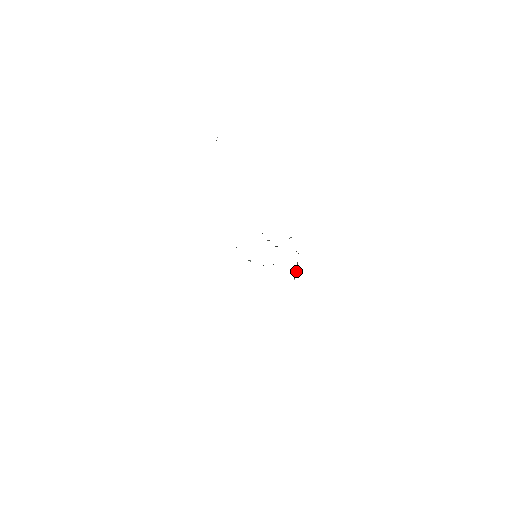
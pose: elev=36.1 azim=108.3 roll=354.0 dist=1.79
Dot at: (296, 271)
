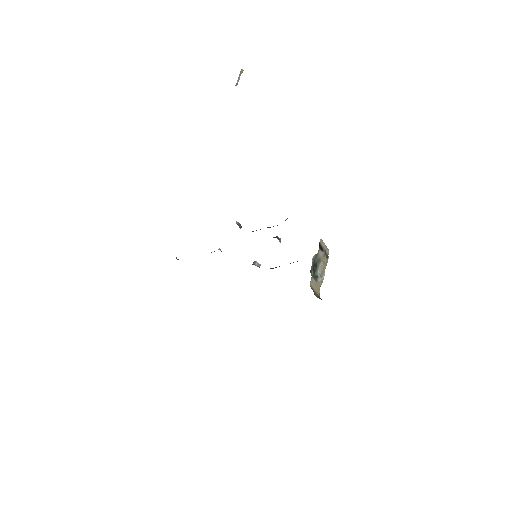
Dot at: (316, 274)
